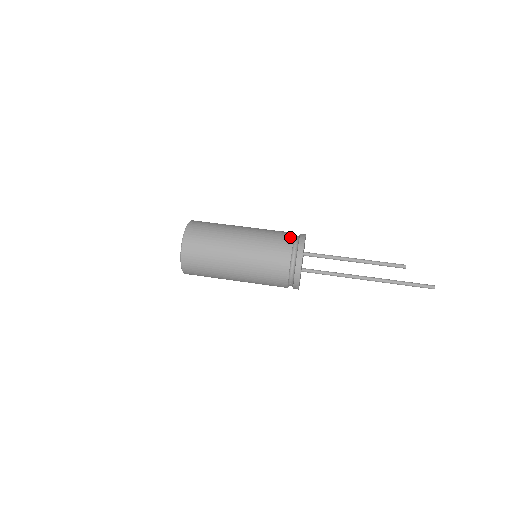
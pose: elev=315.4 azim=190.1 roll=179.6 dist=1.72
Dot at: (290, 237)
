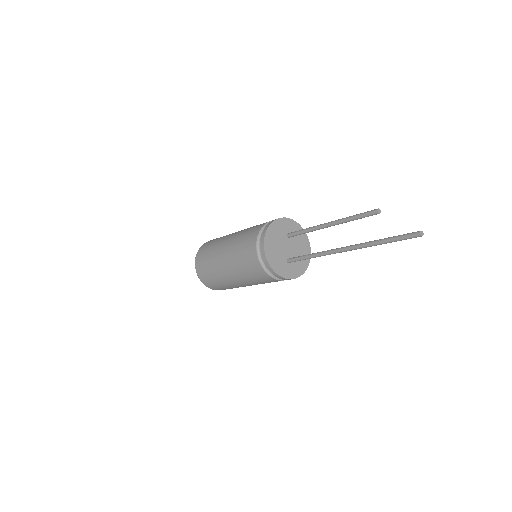
Dot at: occluded
